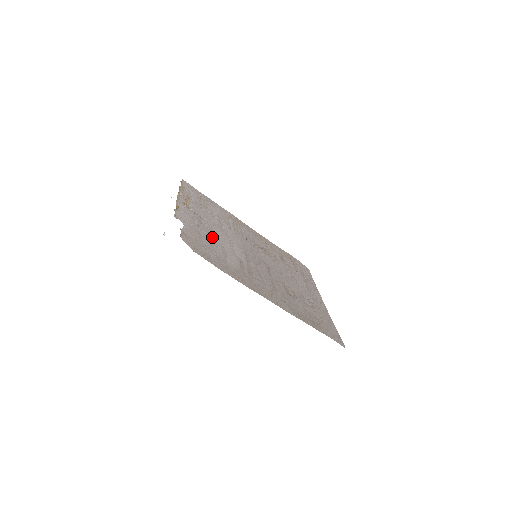
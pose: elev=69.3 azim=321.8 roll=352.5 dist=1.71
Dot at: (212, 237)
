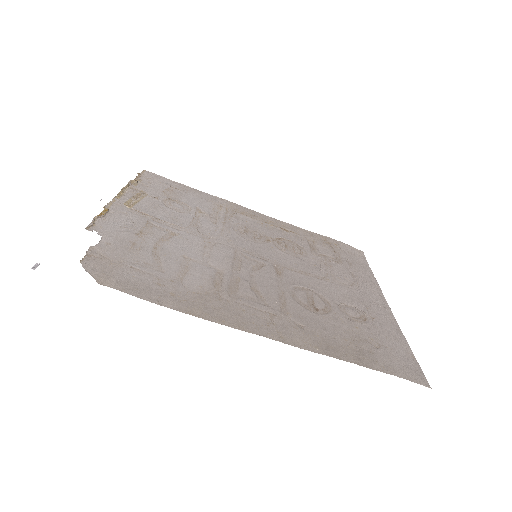
Dot at: (165, 245)
